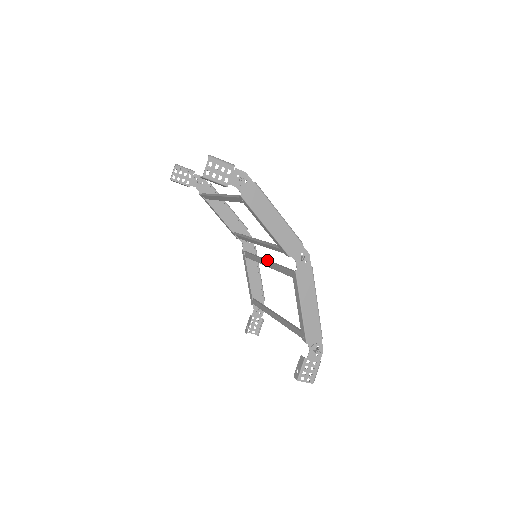
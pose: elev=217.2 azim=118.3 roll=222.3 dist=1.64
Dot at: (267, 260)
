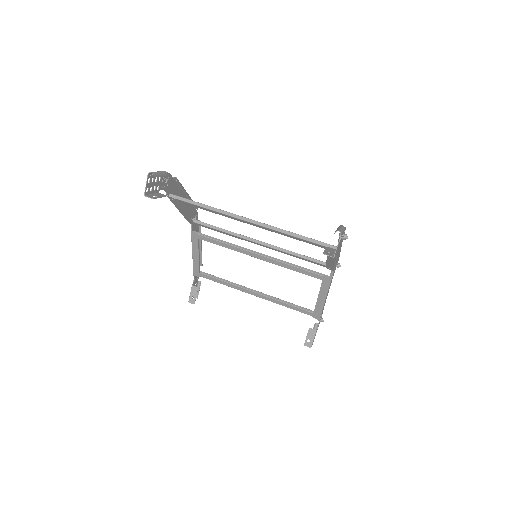
Dot at: (262, 254)
